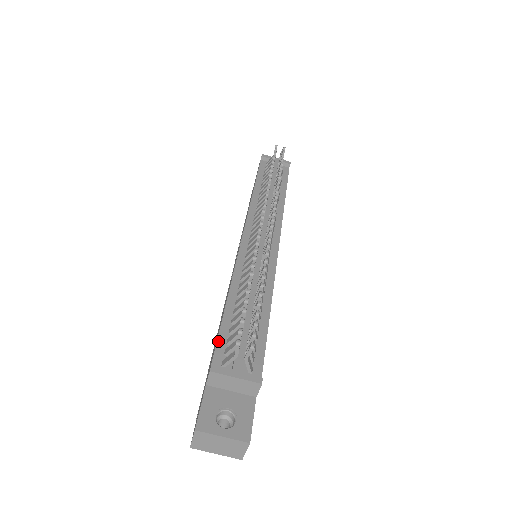
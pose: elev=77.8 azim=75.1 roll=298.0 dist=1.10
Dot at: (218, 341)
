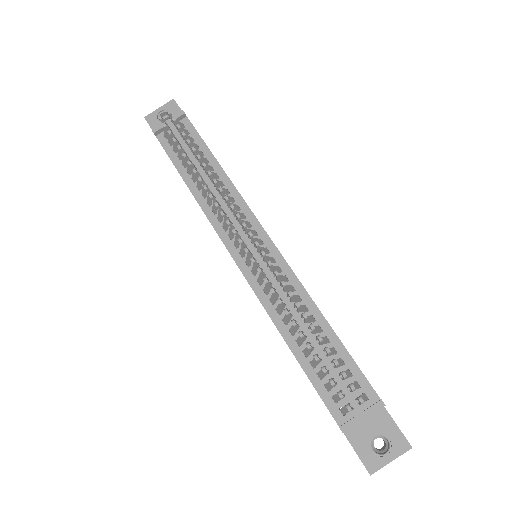
Dot at: (320, 395)
